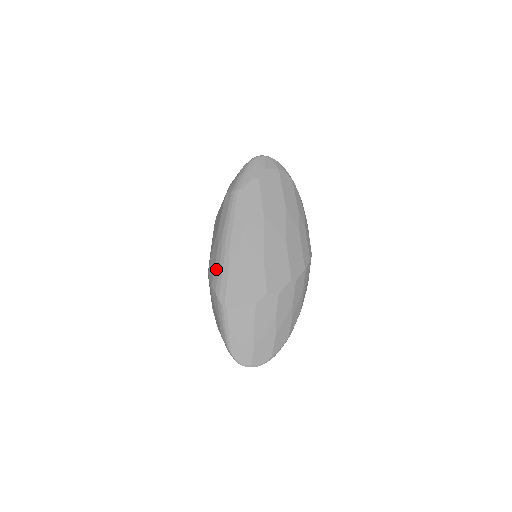
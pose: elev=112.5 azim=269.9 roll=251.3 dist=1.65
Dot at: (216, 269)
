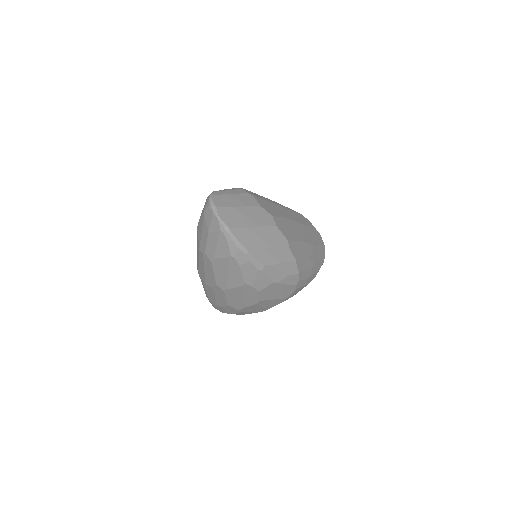
Dot at: occluded
